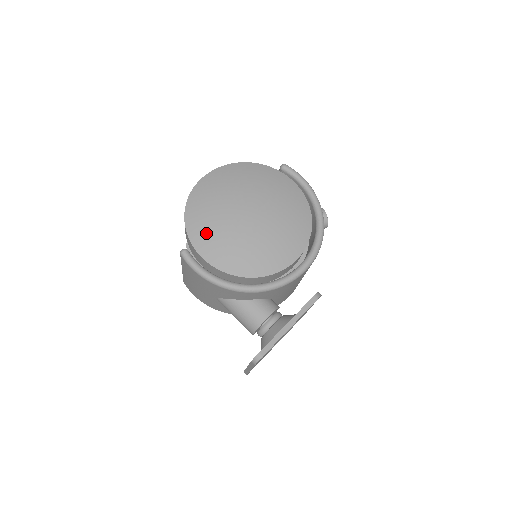
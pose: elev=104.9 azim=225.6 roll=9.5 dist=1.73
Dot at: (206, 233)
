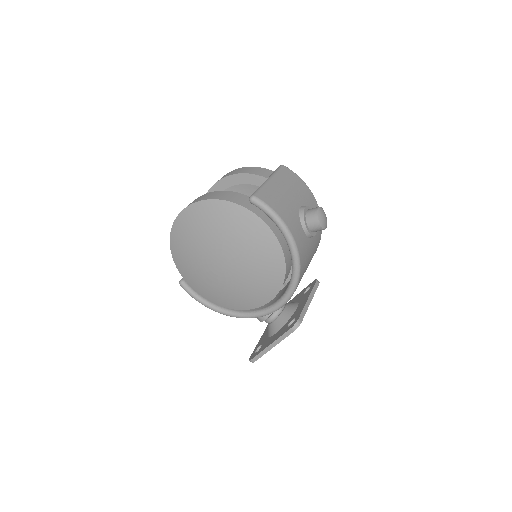
Dot at: (191, 276)
